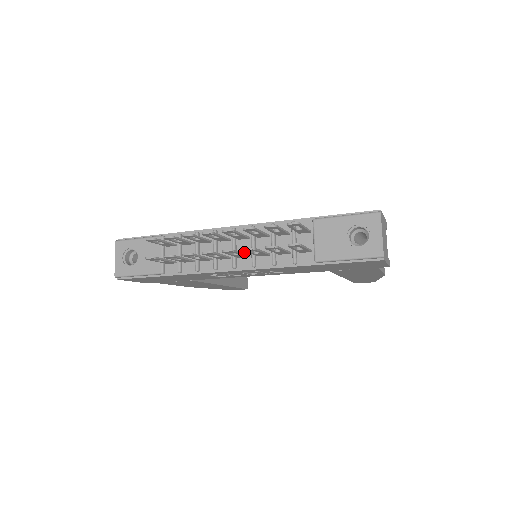
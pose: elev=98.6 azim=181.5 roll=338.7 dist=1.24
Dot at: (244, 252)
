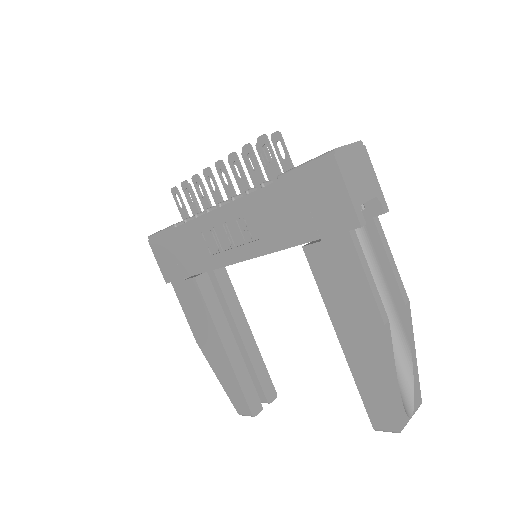
Dot at: occluded
